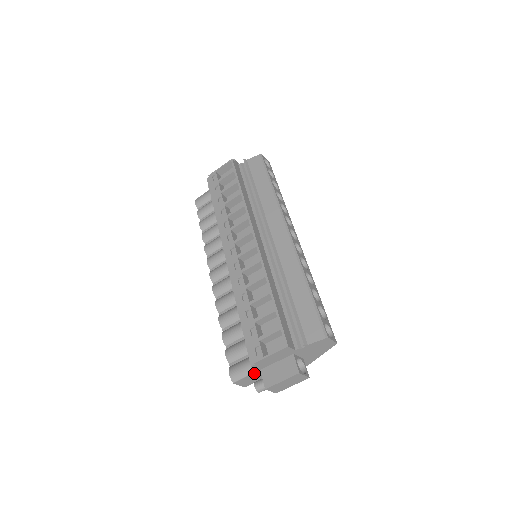
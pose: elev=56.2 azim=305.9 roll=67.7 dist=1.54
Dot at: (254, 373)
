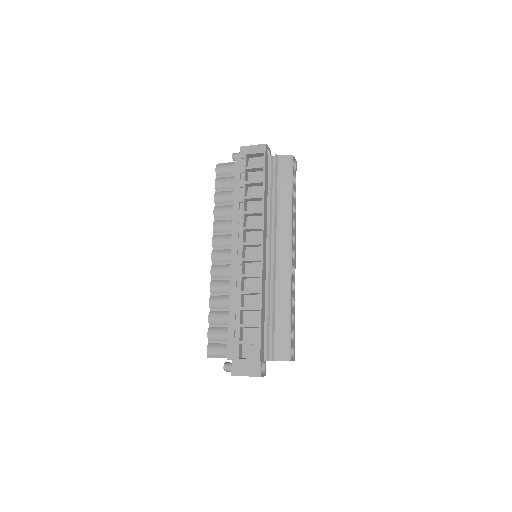
Dot at: occluded
